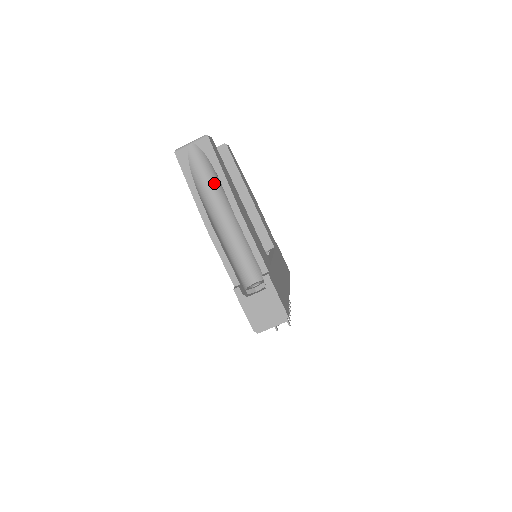
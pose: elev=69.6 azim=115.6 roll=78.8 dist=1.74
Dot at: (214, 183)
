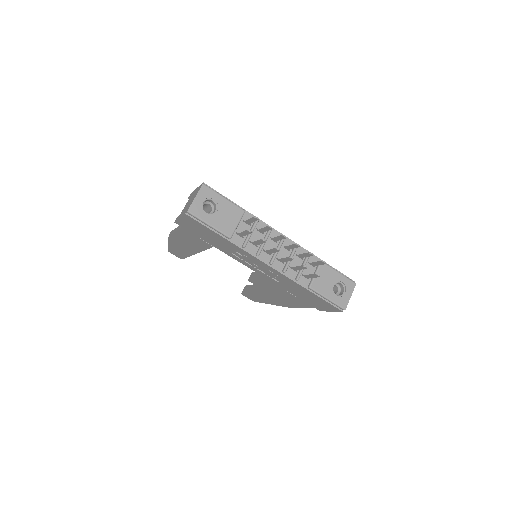
Dot at: occluded
